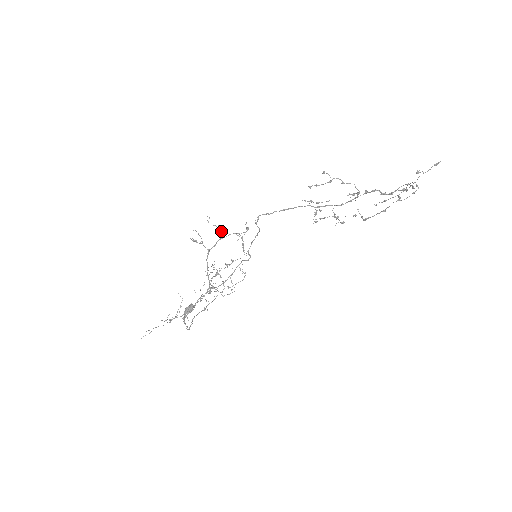
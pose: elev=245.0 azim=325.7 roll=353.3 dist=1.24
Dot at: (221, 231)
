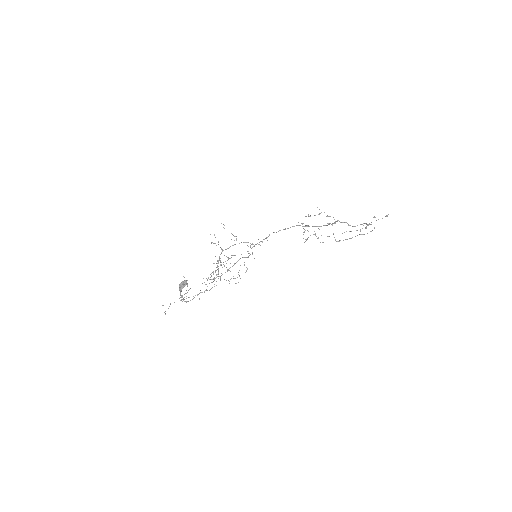
Dot at: (236, 238)
